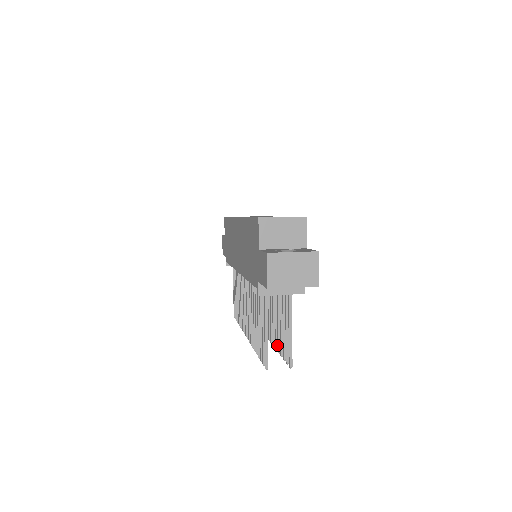
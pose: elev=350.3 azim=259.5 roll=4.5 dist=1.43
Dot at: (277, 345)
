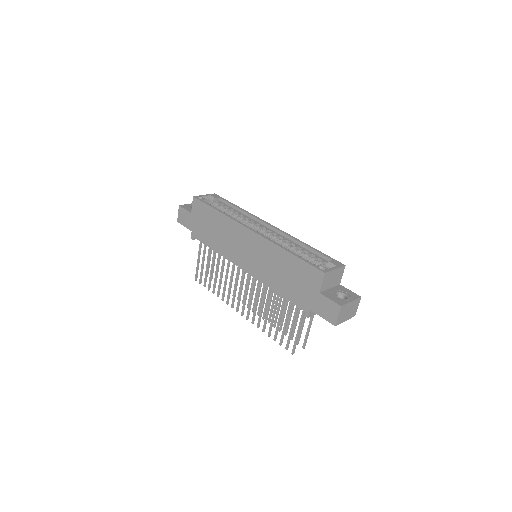
Dot at: occluded
